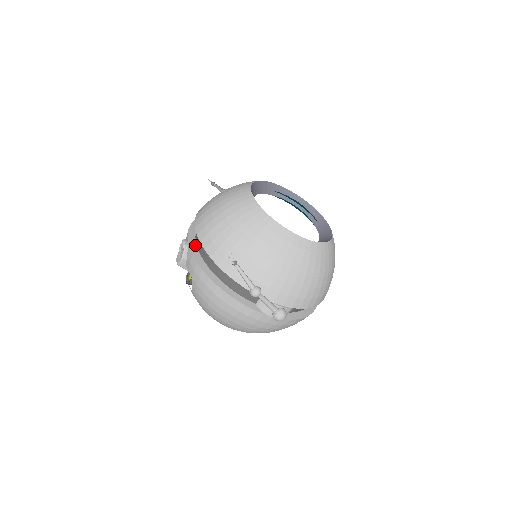
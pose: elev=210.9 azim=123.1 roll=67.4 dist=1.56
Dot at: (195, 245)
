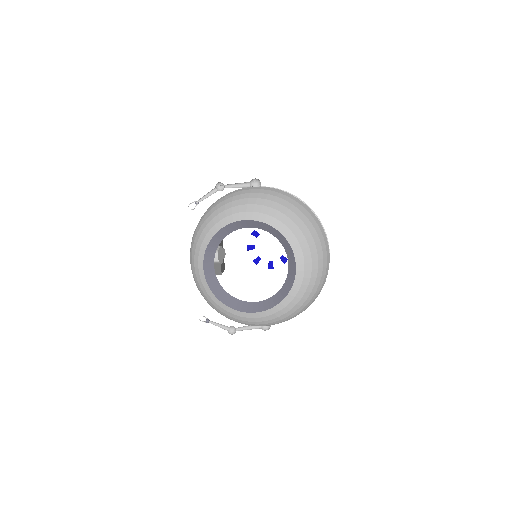
Dot at: occluded
